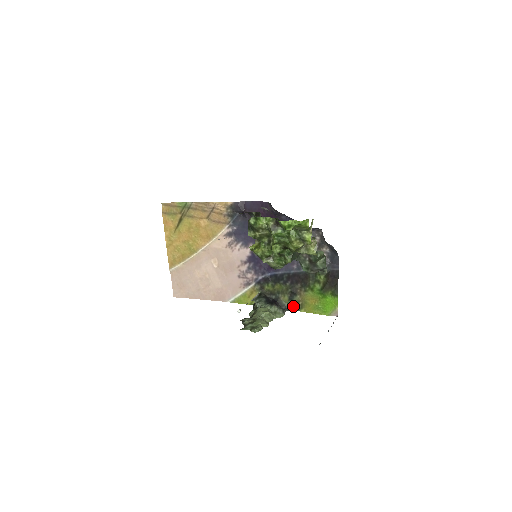
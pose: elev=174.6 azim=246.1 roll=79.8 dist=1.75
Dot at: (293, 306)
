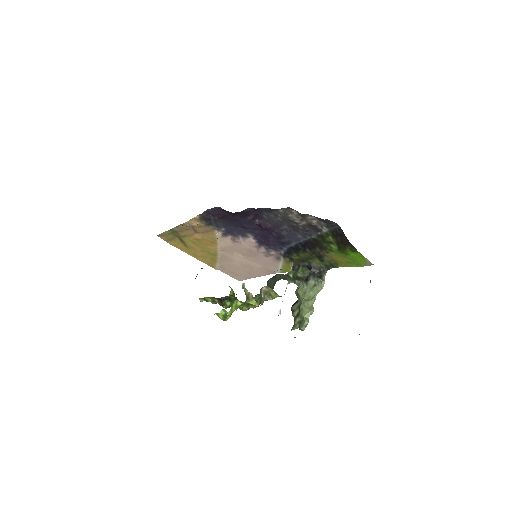
Dot at: (329, 265)
